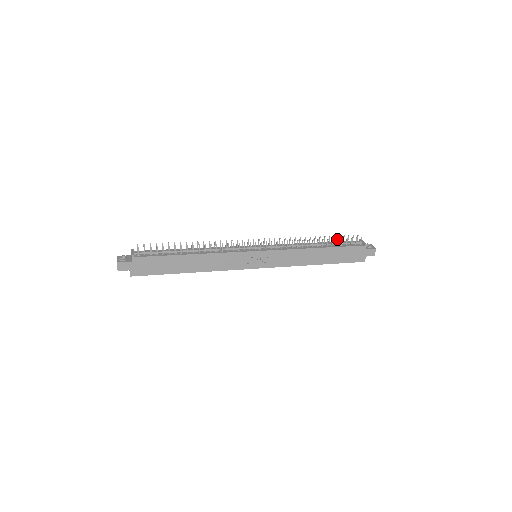
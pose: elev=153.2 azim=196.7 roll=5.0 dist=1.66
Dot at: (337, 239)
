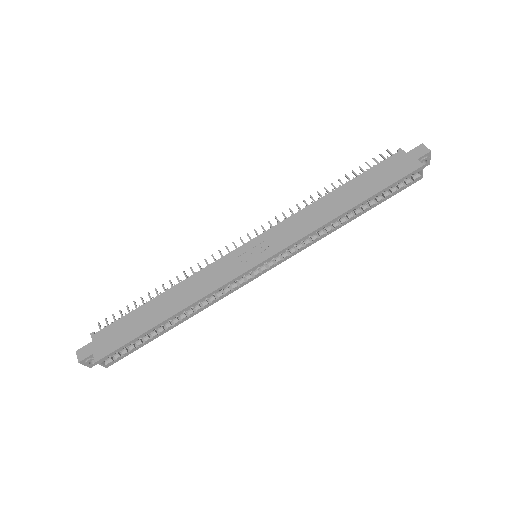
Dot at: (352, 172)
